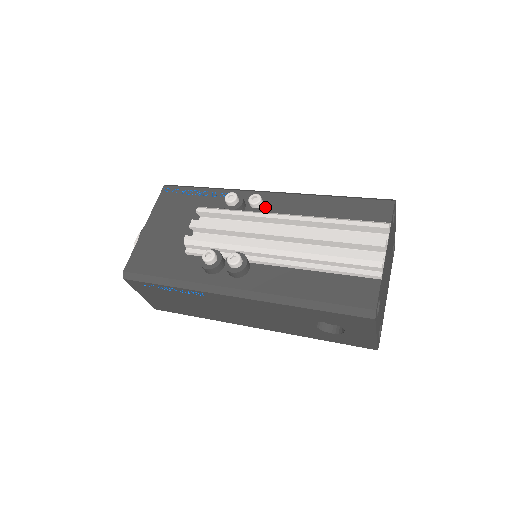
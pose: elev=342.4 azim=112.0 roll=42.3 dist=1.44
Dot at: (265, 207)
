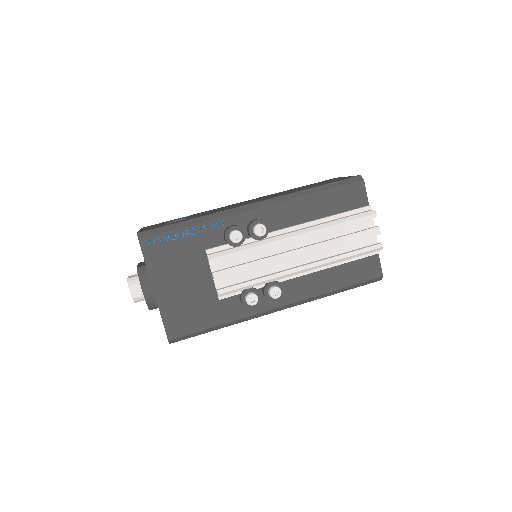
Dot at: occluded
